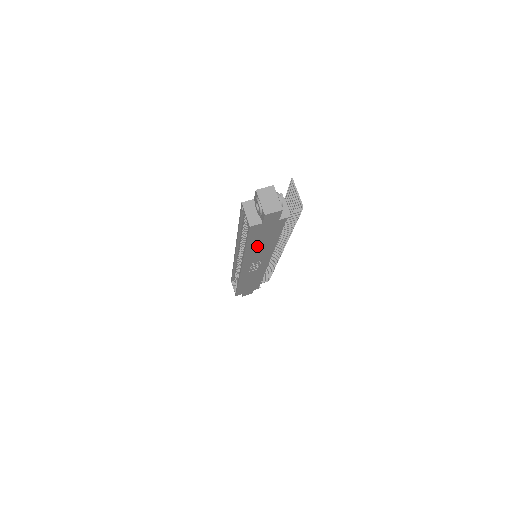
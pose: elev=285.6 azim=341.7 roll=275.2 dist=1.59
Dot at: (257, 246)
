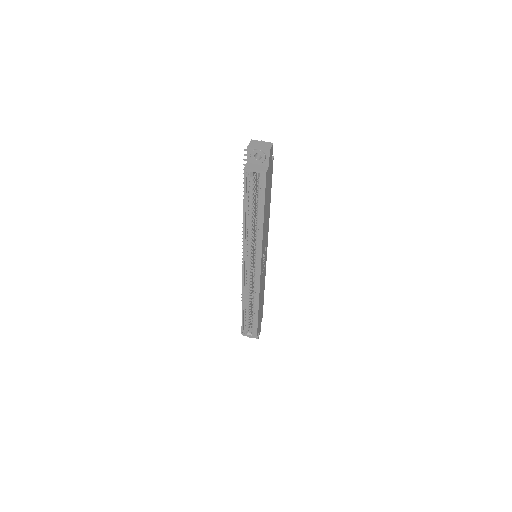
Dot at: (266, 214)
